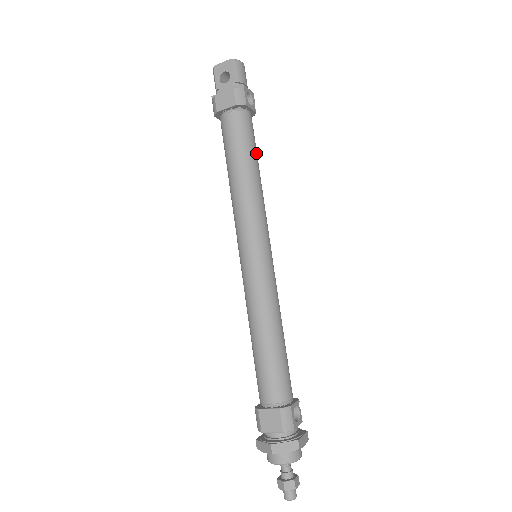
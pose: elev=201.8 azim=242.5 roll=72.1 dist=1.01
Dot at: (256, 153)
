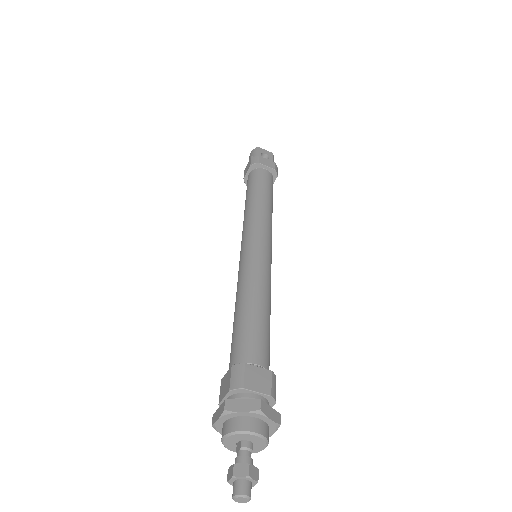
Dot at: occluded
